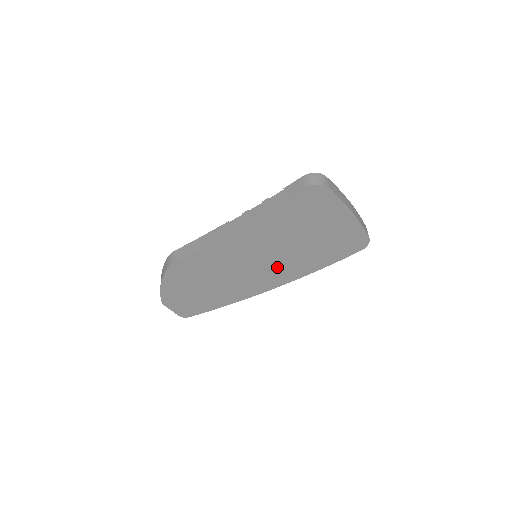
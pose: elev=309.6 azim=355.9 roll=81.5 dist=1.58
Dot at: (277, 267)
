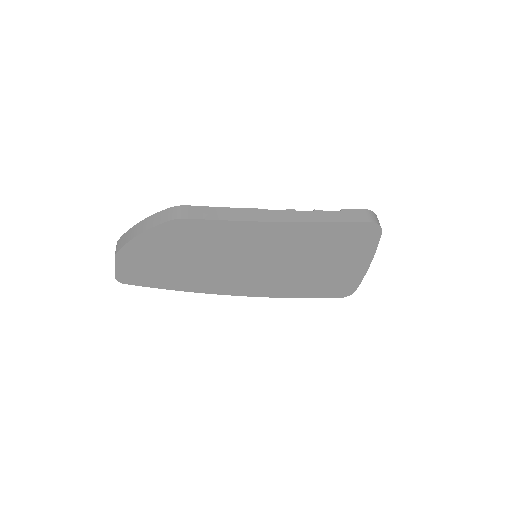
Dot at: (266, 277)
